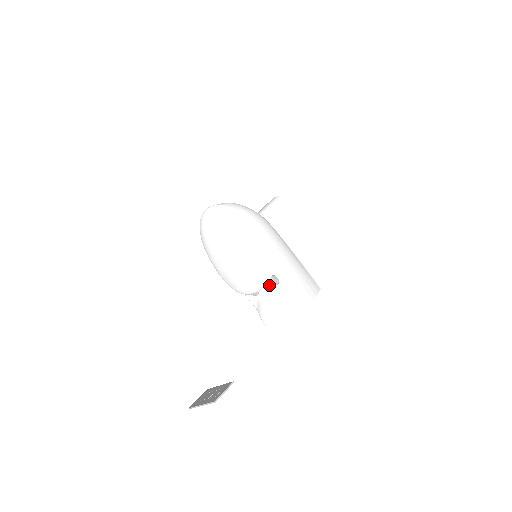
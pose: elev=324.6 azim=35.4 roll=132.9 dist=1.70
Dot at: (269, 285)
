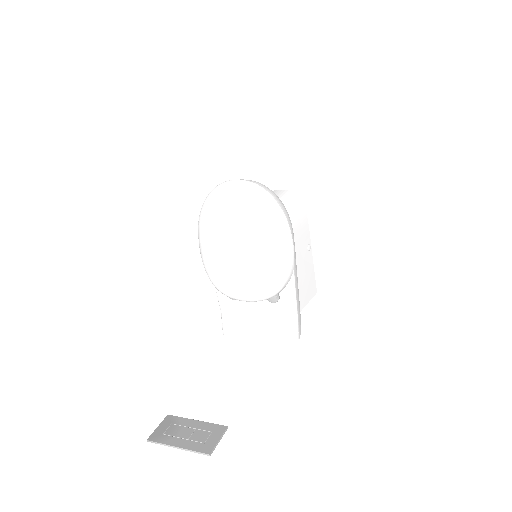
Dot at: occluded
